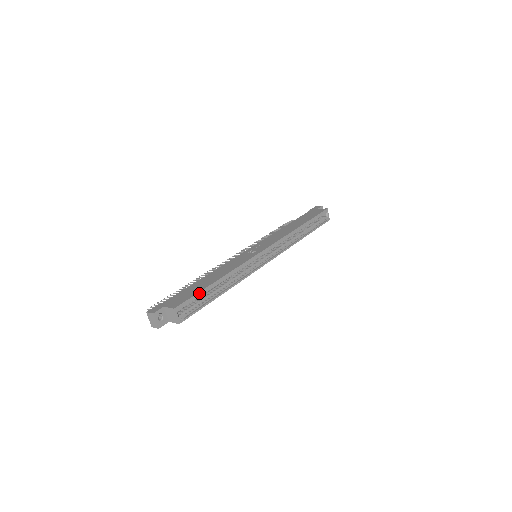
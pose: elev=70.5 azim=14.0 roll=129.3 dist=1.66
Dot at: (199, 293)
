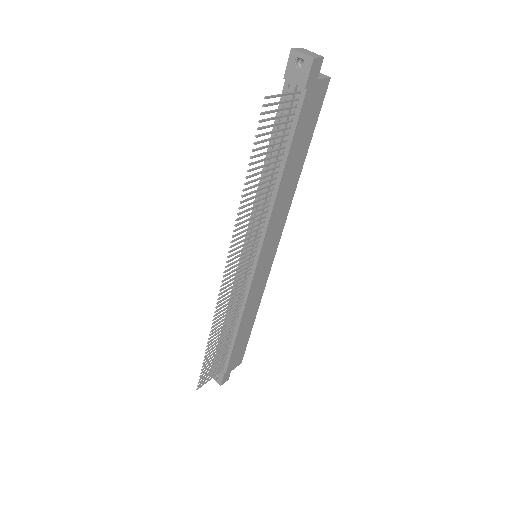
Dot at: occluded
